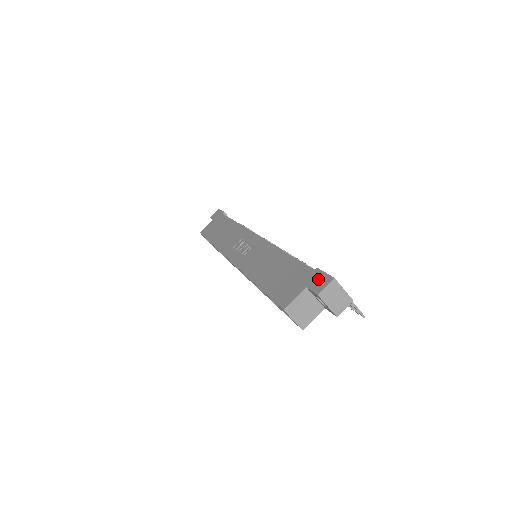
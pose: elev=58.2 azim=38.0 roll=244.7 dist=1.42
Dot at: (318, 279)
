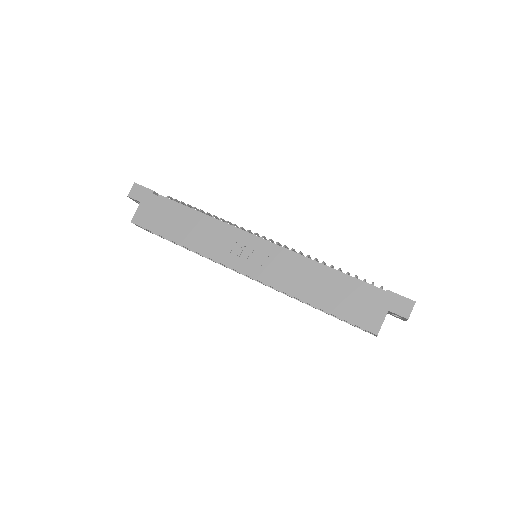
Dot at: (398, 303)
